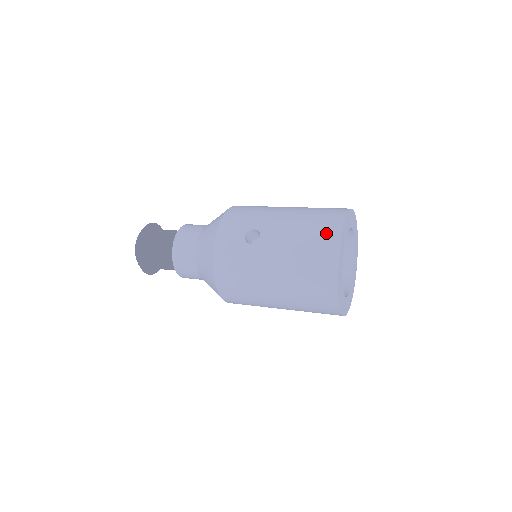
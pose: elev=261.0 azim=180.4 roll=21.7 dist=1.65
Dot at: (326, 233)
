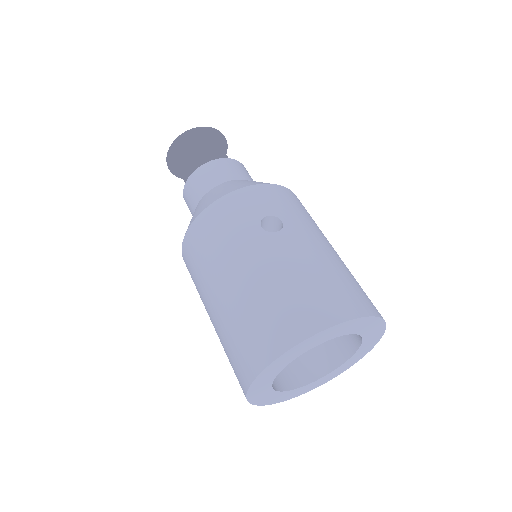
Dot at: (334, 301)
